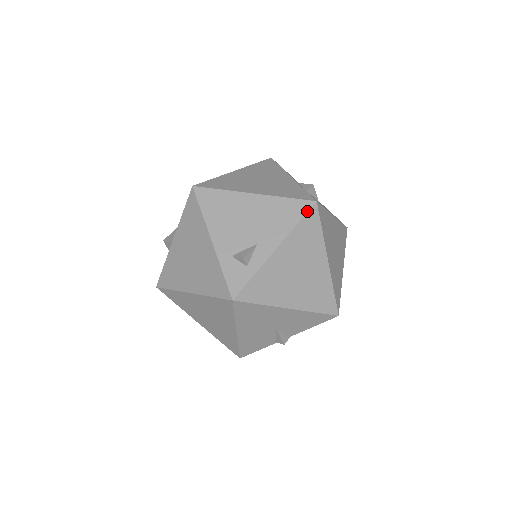
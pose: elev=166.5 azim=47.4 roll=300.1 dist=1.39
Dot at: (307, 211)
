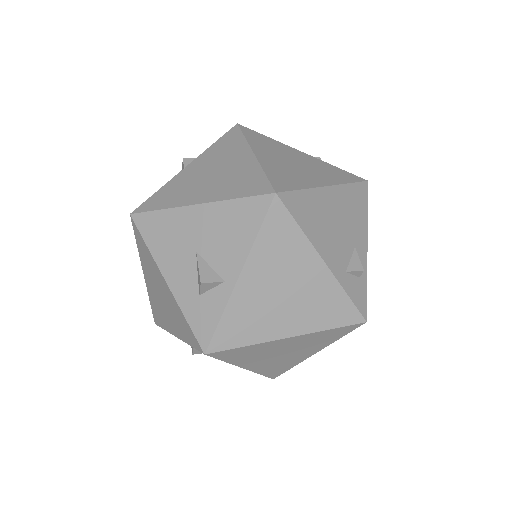
Dot at: occluded
